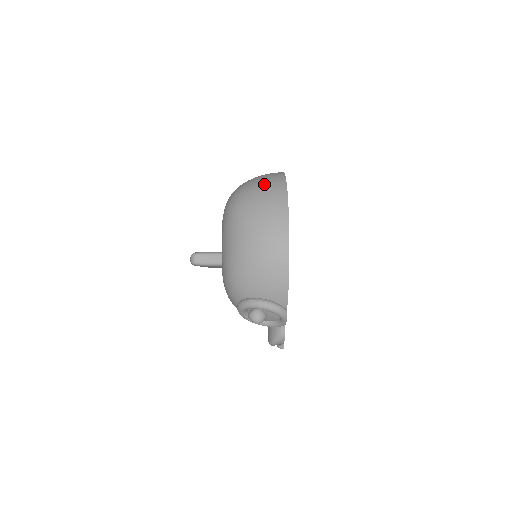
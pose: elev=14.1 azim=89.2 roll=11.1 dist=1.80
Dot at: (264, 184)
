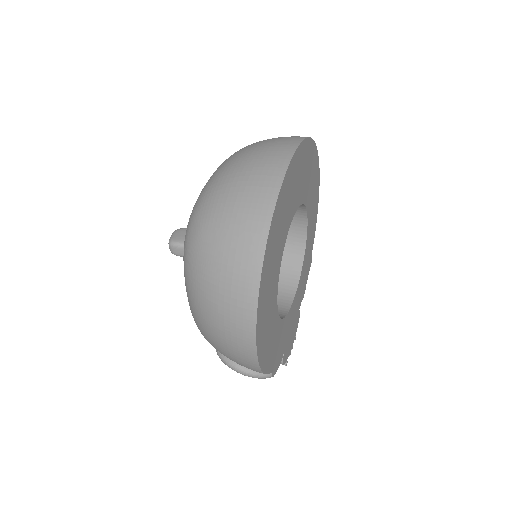
Dot at: (231, 226)
